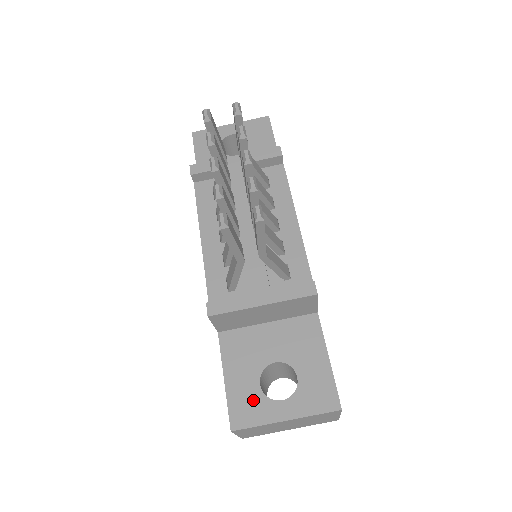
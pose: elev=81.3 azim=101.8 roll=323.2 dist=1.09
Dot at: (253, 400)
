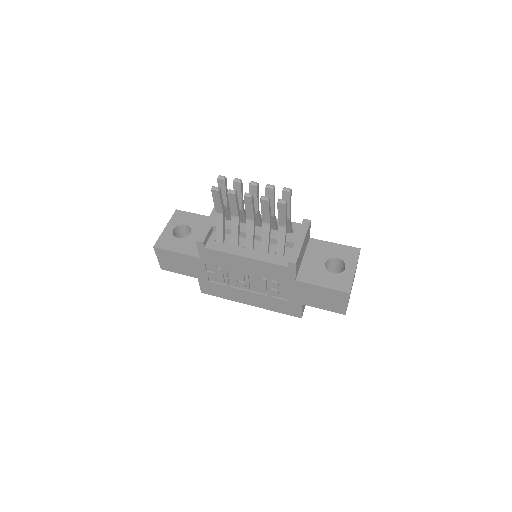
Dot at: (339, 279)
